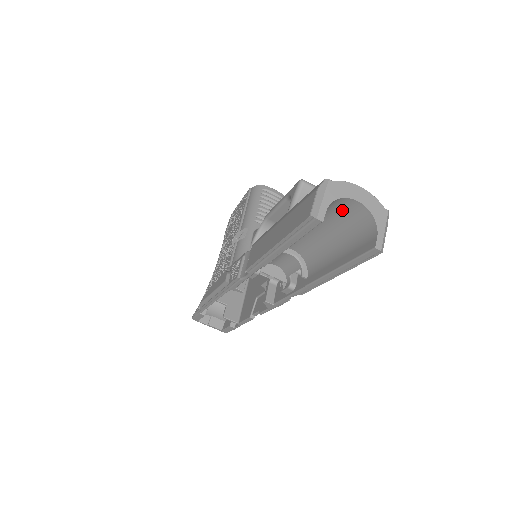
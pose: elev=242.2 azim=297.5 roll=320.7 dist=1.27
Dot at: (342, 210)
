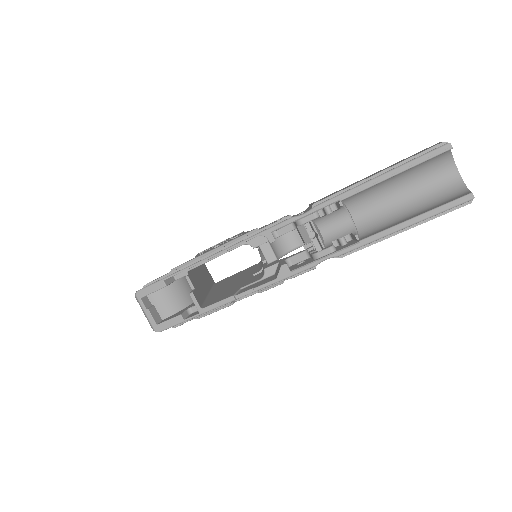
Dot at: (438, 176)
